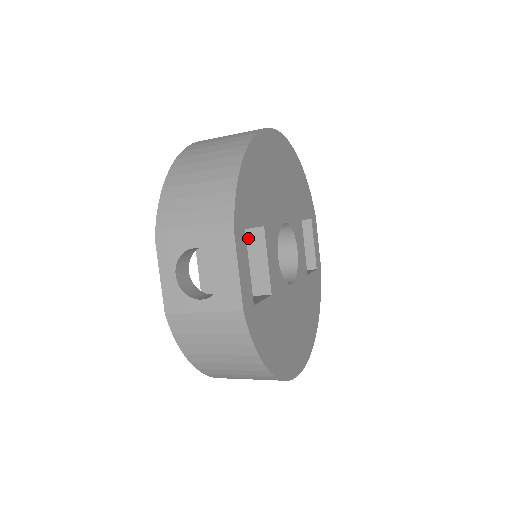
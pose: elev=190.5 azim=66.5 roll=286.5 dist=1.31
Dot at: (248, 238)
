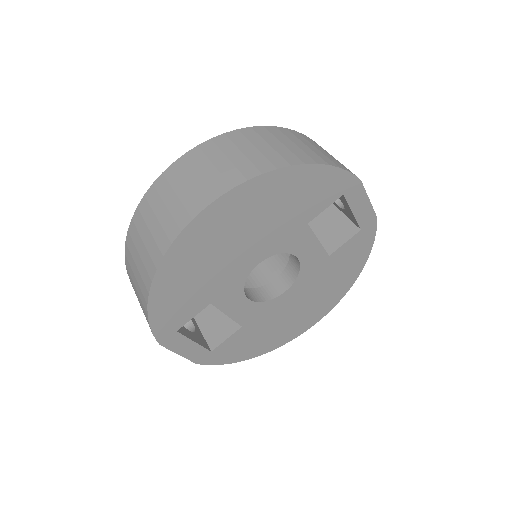
Dot at: occluded
